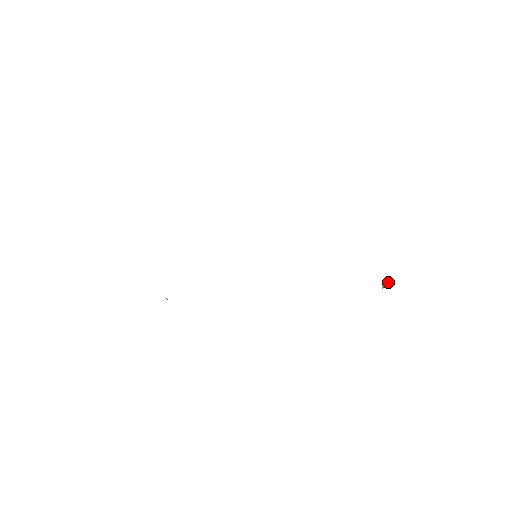
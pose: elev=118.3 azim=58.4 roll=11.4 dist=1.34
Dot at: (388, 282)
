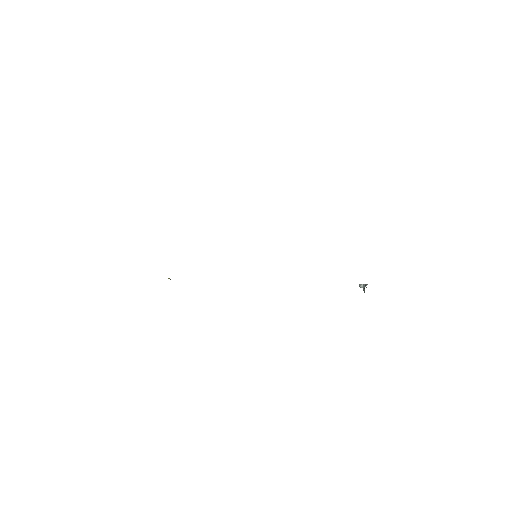
Dot at: (366, 287)
